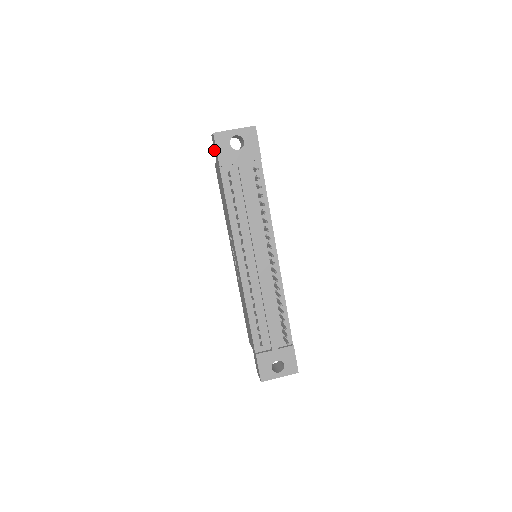
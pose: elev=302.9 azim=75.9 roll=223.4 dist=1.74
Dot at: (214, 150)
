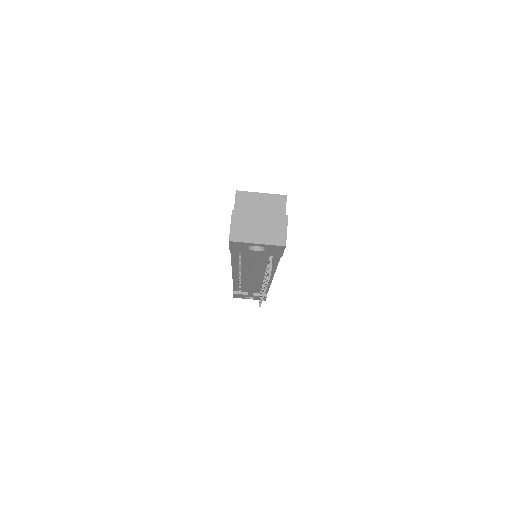
Dot at: occluded
